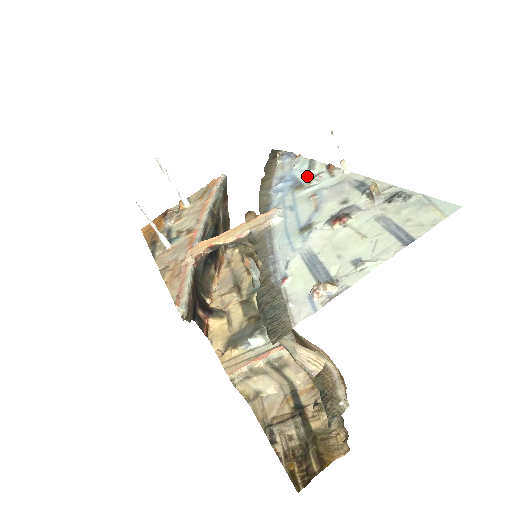
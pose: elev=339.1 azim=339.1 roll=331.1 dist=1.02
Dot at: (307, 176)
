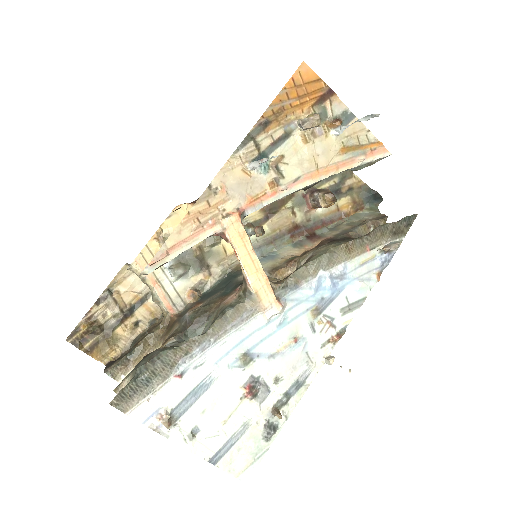
Dot at: (334, 312)
